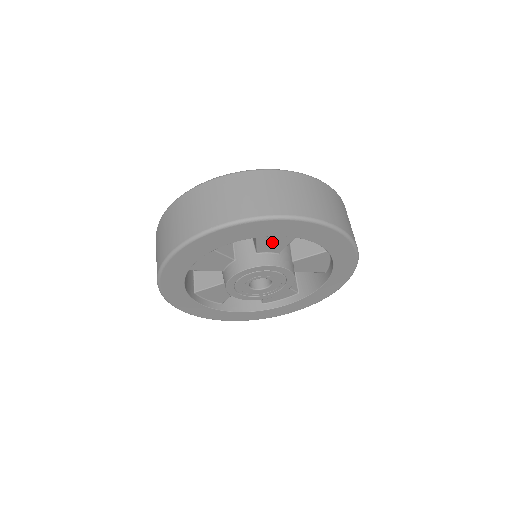
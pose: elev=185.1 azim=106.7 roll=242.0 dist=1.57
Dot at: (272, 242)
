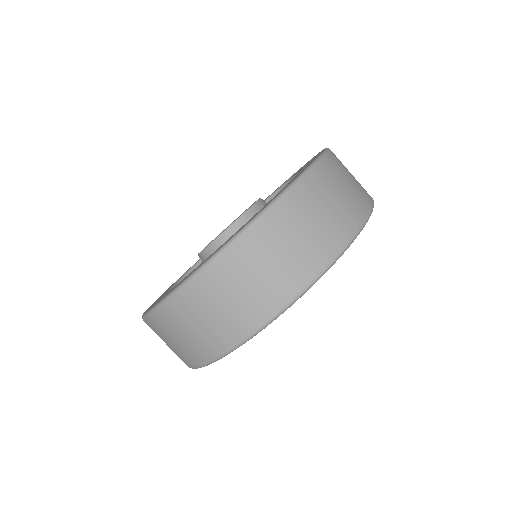
Dot at: occluded
